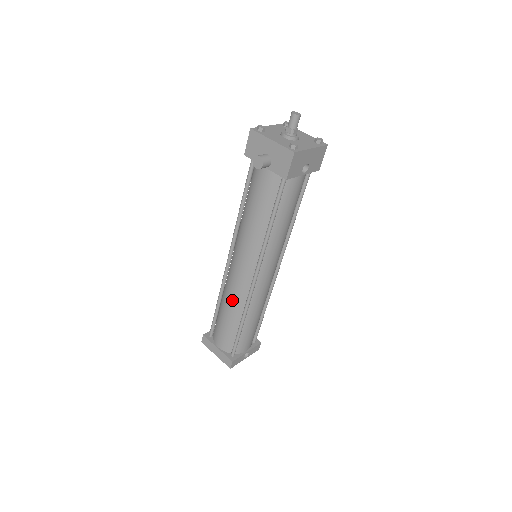
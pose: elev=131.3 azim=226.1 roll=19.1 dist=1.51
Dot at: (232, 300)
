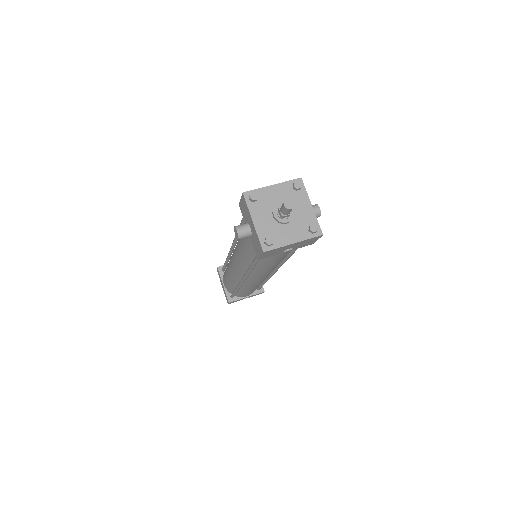
Dot at: (230, 273)
